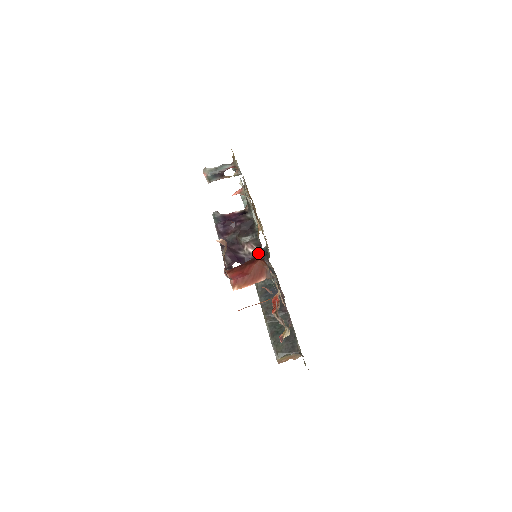
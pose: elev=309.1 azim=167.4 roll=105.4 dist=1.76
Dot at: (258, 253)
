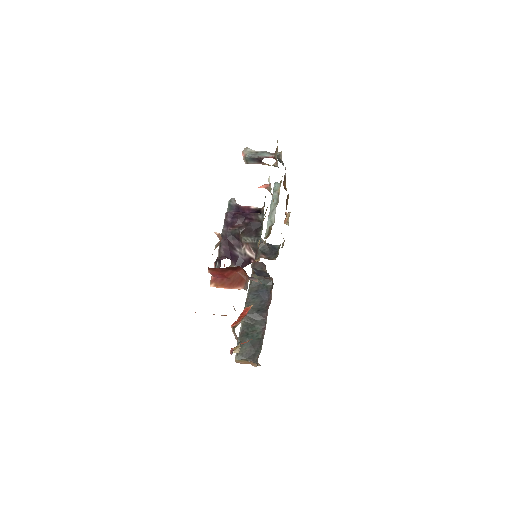
Dot at: (253, 258)
